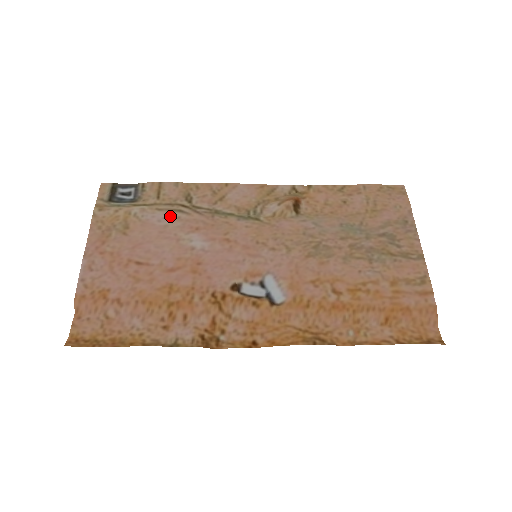
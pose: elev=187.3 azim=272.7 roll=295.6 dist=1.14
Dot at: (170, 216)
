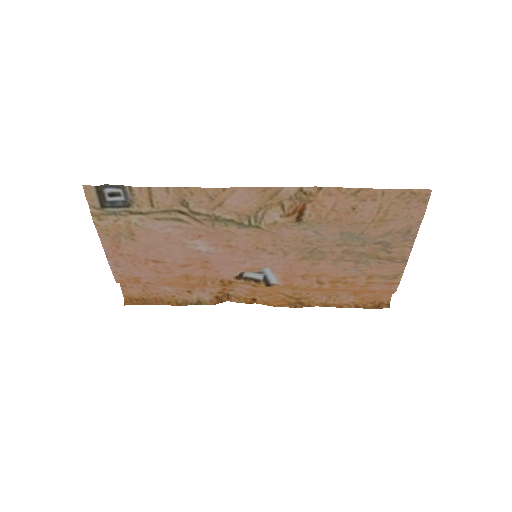
Dot at: (171, 225)
